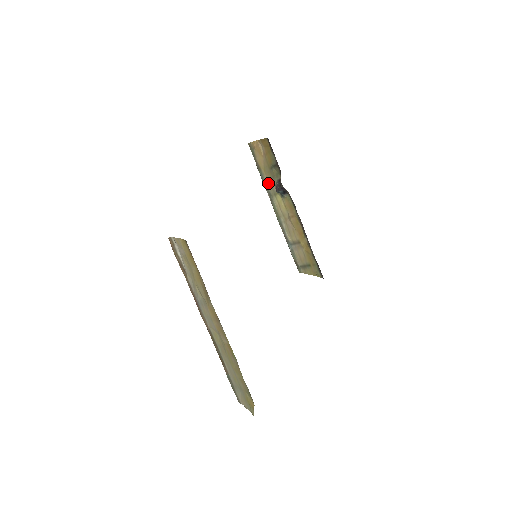
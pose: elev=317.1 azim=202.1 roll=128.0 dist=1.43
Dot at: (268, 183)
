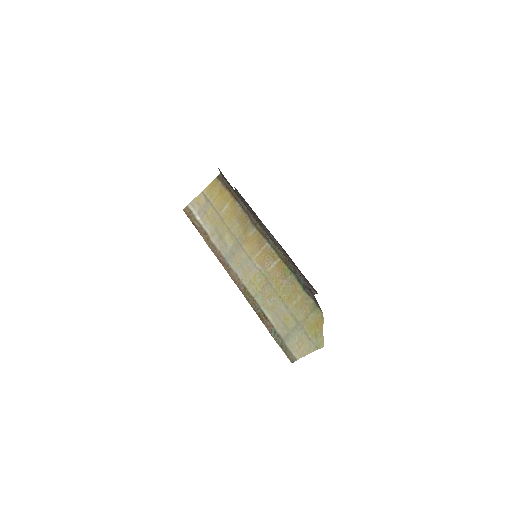
Dot at: occluded
